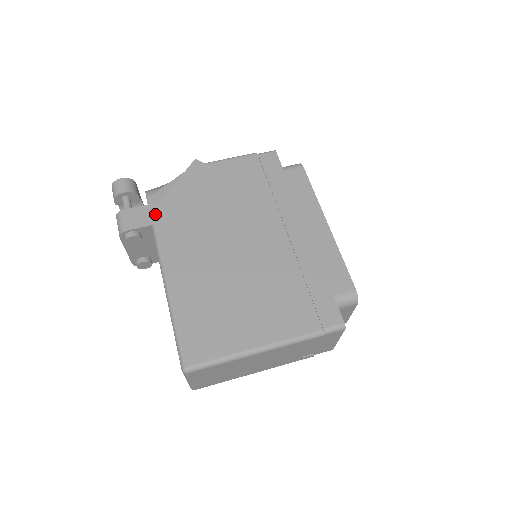
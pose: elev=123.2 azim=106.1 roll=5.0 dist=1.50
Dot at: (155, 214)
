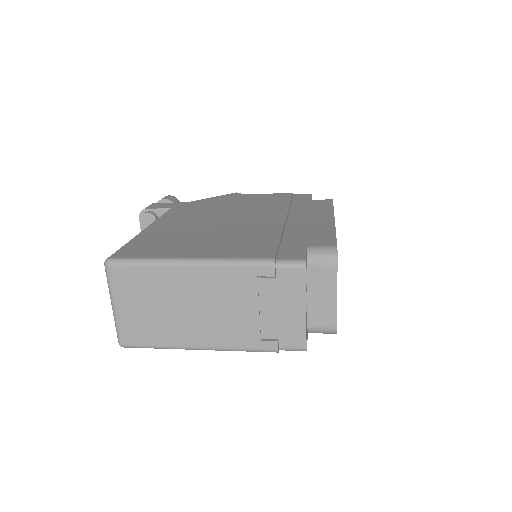
Dot at: (177, 205)
